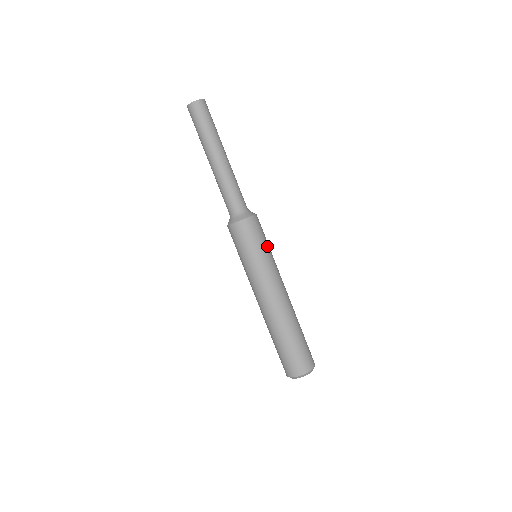
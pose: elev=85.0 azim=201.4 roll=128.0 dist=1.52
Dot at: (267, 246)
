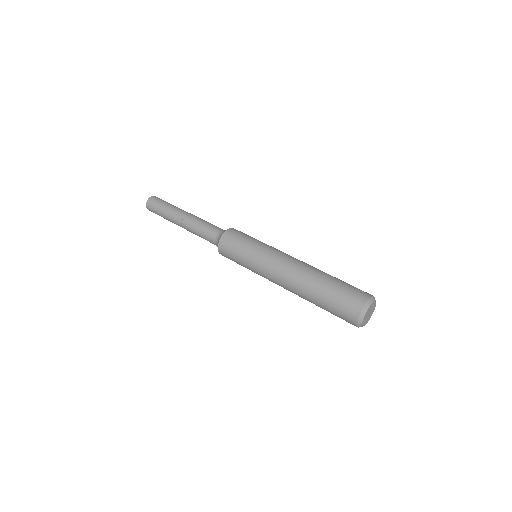
Dot at: occluded
